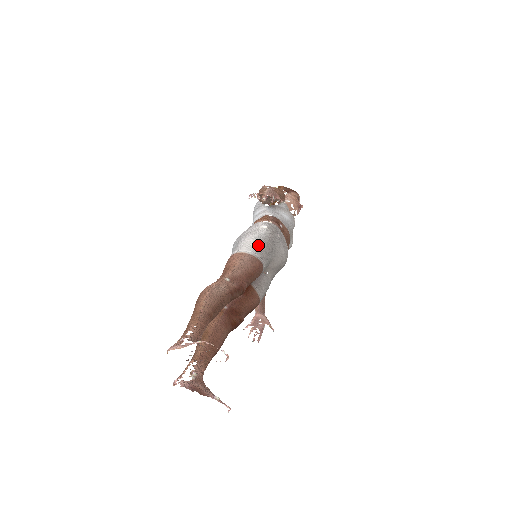
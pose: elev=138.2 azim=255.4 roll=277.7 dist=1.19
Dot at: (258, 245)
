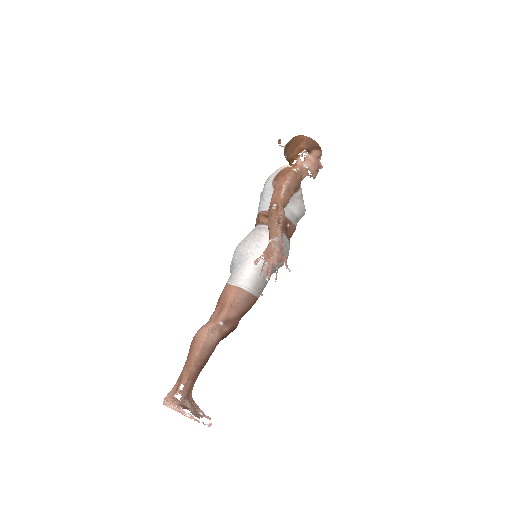
Dot at: (257, 279)
